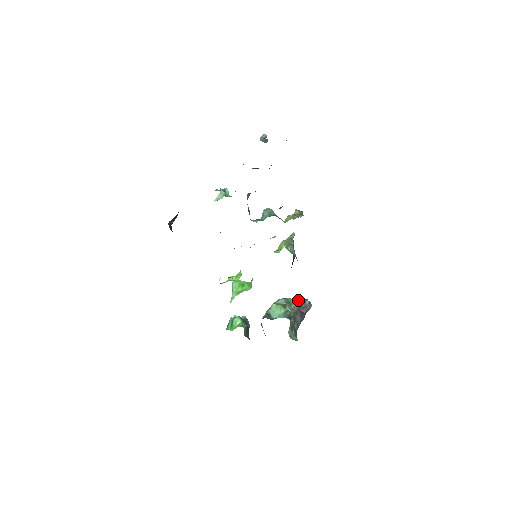
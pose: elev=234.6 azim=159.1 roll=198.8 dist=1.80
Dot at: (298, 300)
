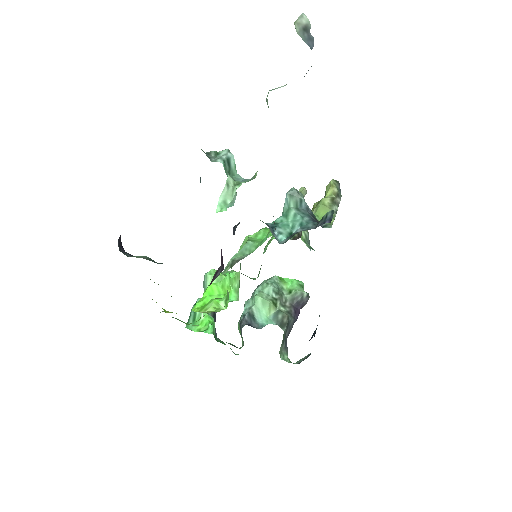
Dot at: (290, 283)
